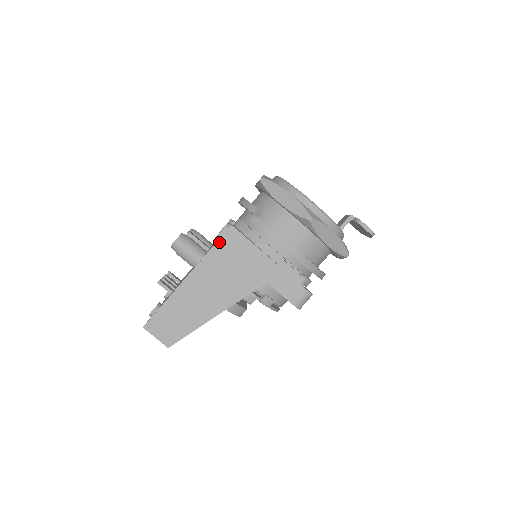
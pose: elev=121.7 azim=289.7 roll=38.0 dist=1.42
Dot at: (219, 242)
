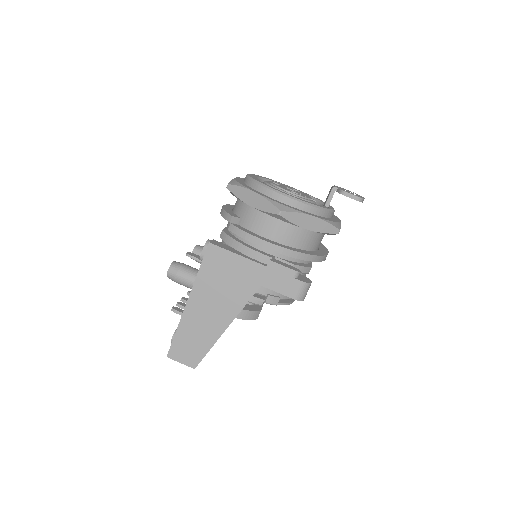
Dot at: (204, 262)
